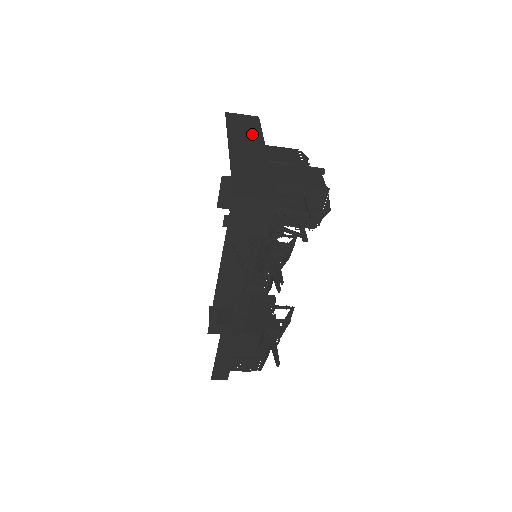
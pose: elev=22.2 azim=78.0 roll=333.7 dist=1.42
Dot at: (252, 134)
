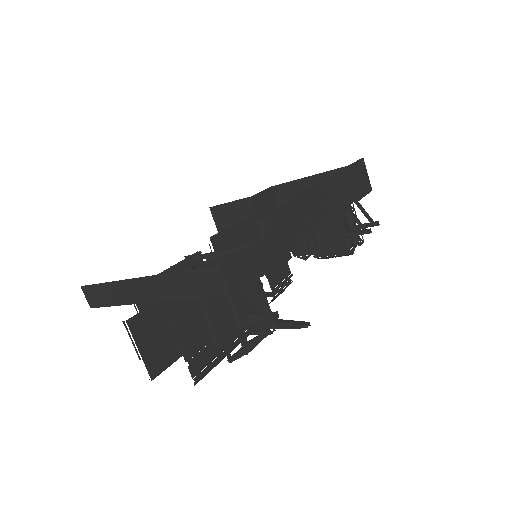
Dot at: occluded
